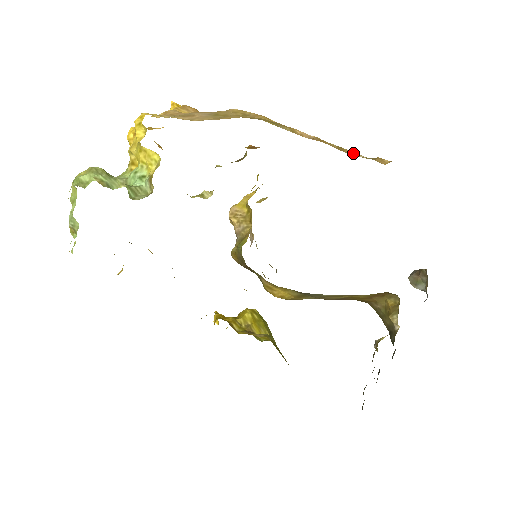
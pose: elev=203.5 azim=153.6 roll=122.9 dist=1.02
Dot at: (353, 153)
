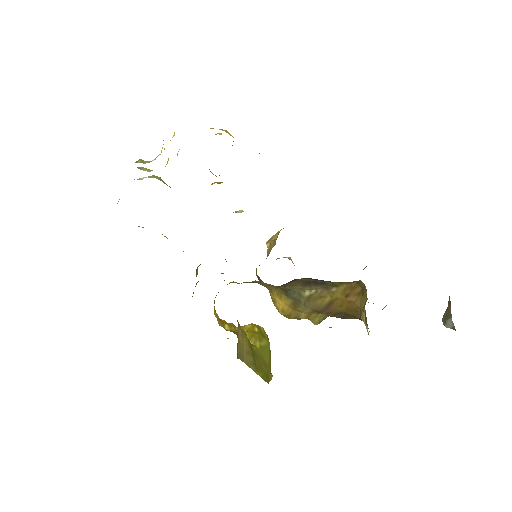
Dot at: occluded
